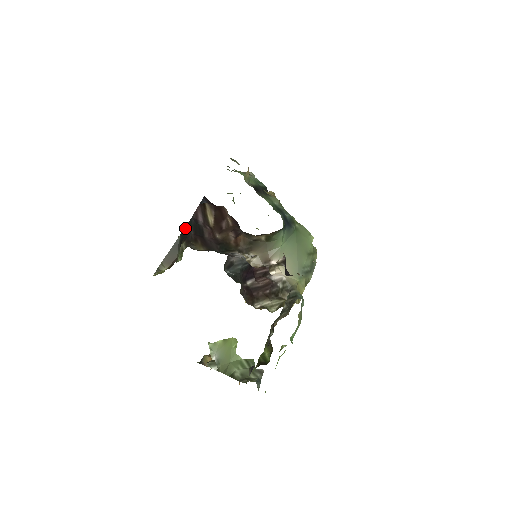
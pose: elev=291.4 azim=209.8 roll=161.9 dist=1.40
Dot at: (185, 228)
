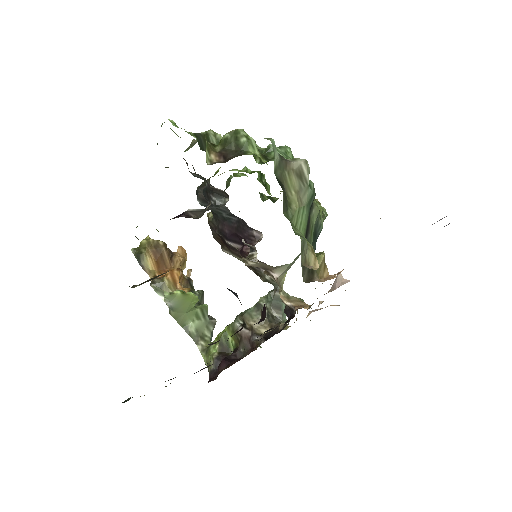
Dot at: occluded
